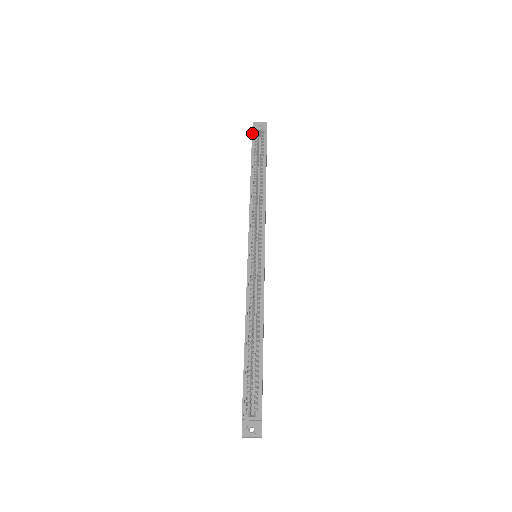
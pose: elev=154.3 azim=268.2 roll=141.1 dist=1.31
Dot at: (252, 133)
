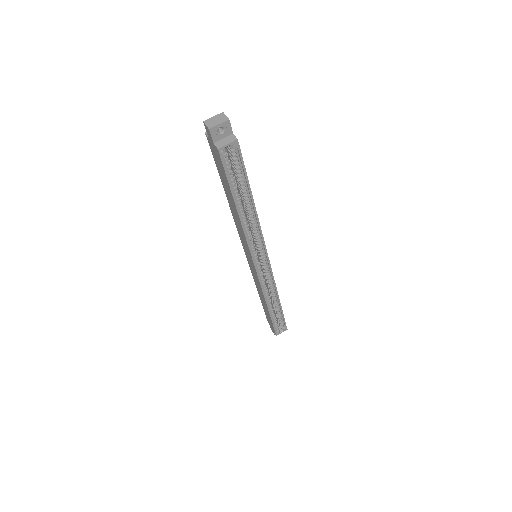
Dot at: (221, 160)
